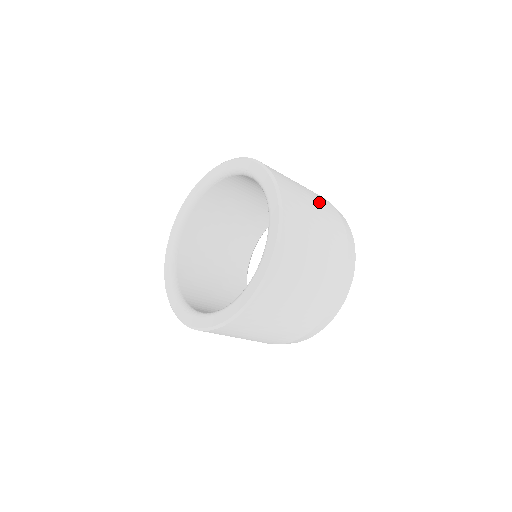
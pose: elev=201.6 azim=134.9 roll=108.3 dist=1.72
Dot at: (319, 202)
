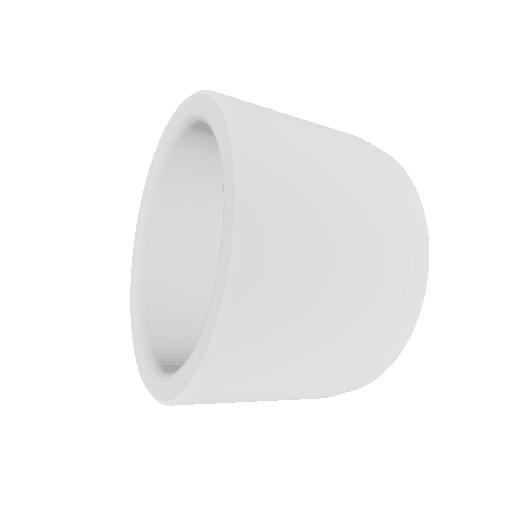
Dot at: (347, 325)
